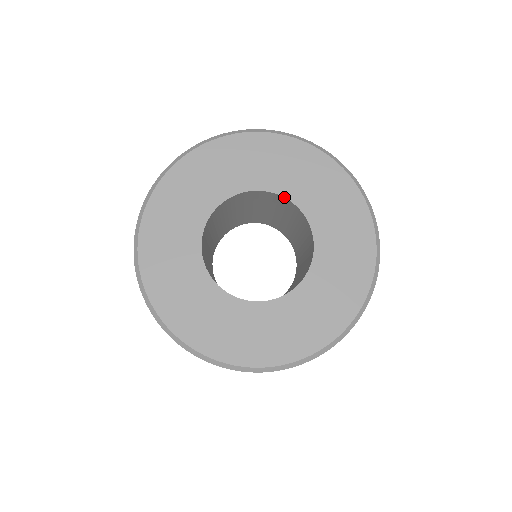
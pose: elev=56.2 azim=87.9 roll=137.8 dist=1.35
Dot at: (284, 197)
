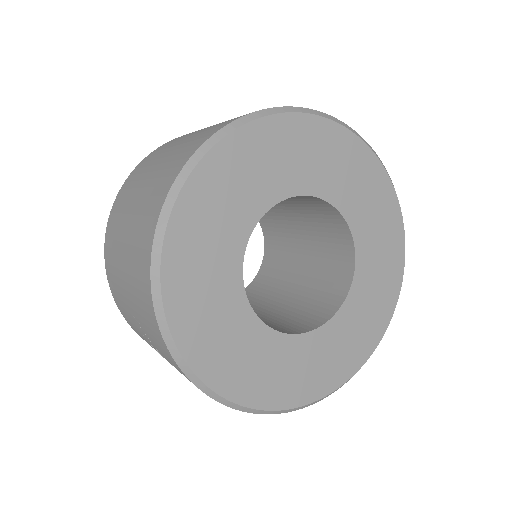
Dot at: (354, 240)
